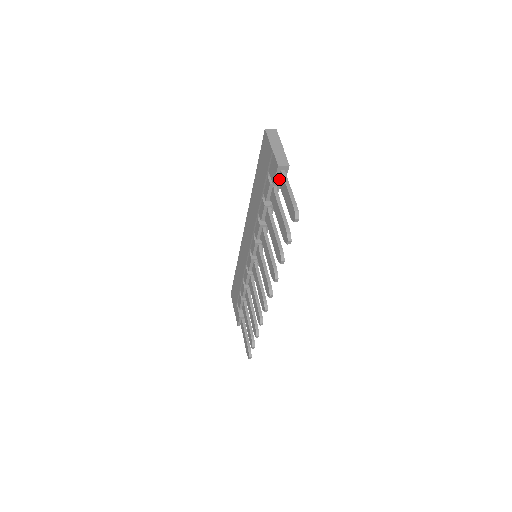
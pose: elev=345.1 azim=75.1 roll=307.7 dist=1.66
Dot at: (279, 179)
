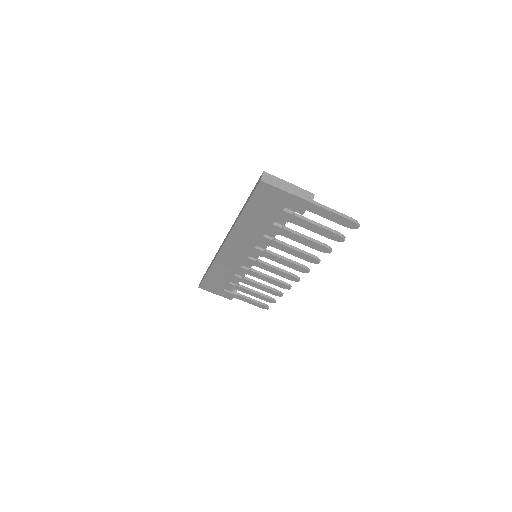
Dot at: (309, 208)
